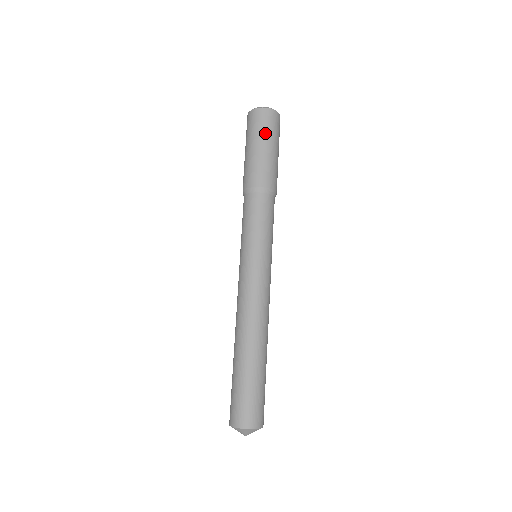
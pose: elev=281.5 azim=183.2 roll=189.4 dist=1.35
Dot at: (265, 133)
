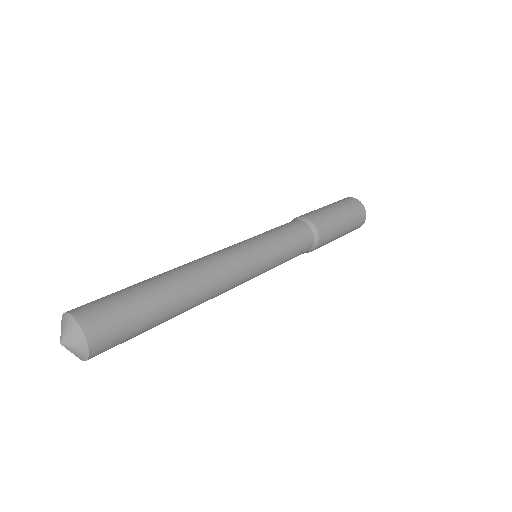
Dot at: (345, 207)
